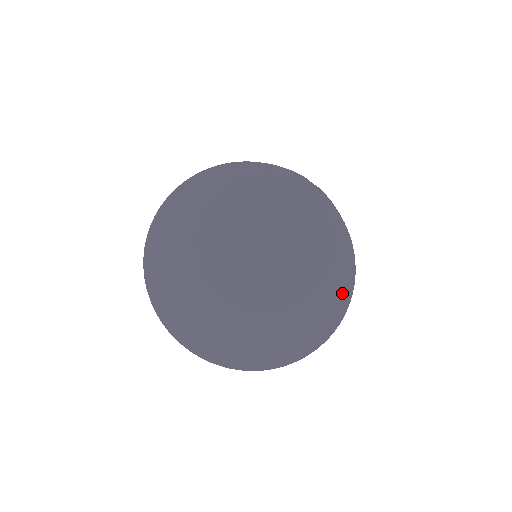
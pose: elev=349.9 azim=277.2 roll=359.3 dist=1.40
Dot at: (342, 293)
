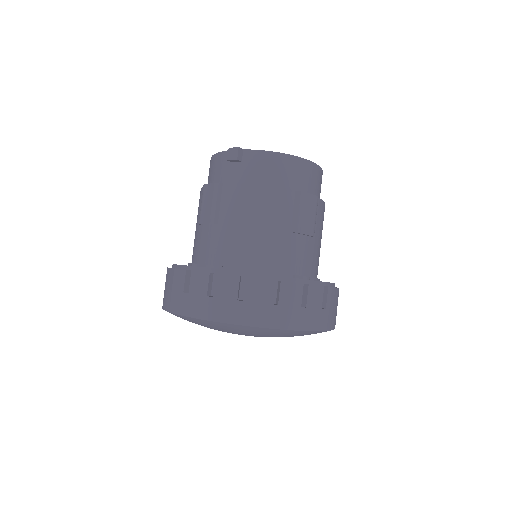
Dot at: occluded
